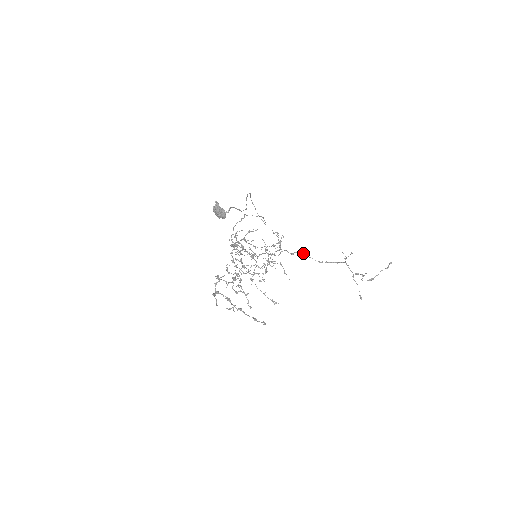
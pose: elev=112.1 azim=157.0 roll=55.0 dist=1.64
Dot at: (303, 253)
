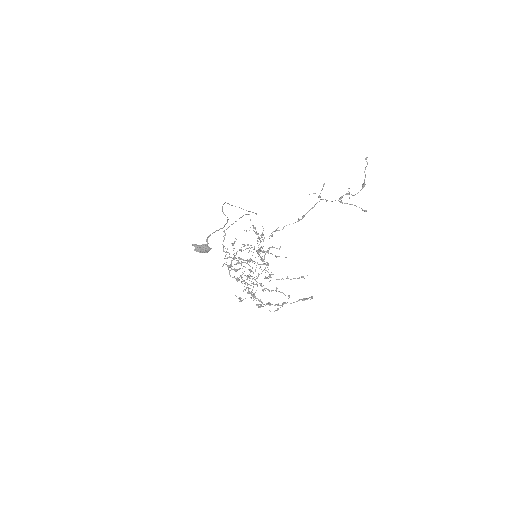
Dot at: occluded
